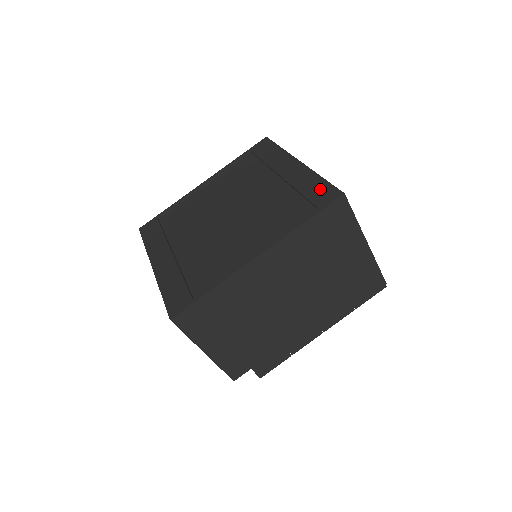
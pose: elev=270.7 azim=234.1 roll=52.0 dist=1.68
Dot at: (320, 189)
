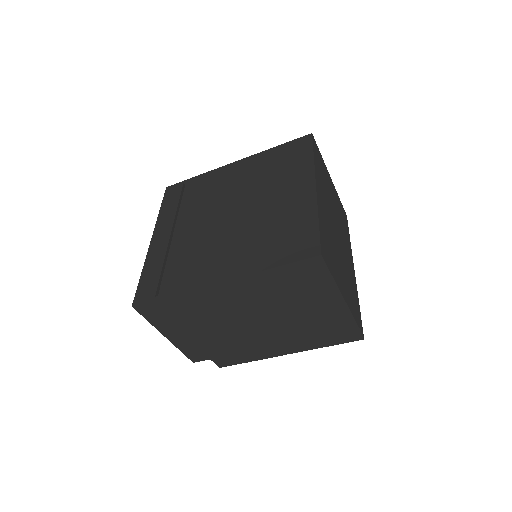
Dot at: (307, 235)
